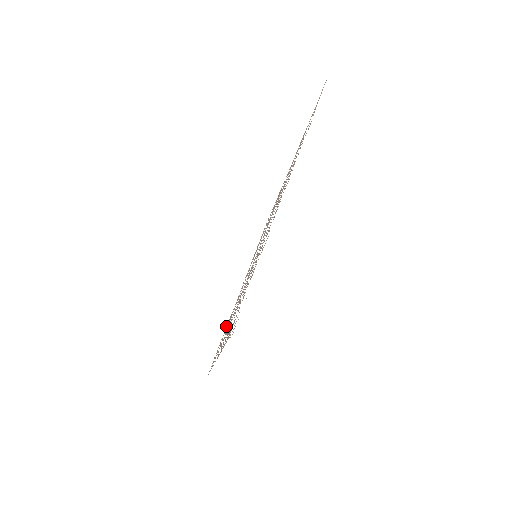
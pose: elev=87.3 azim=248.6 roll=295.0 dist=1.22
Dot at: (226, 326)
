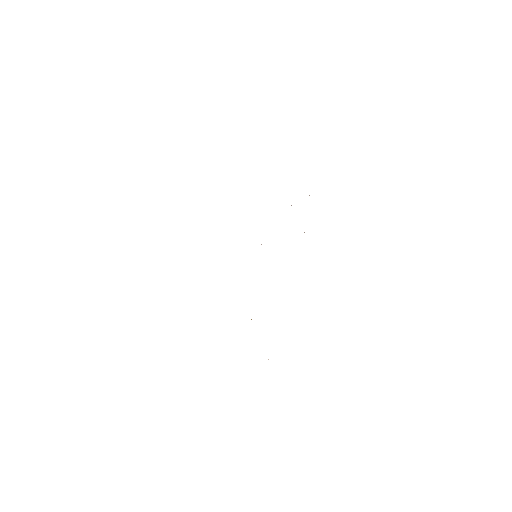
Dot at: occluded
